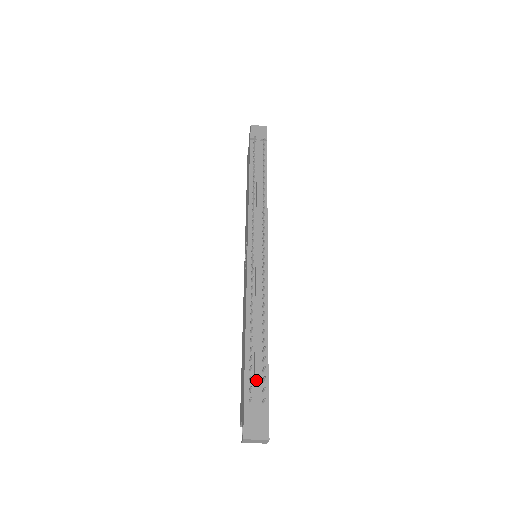
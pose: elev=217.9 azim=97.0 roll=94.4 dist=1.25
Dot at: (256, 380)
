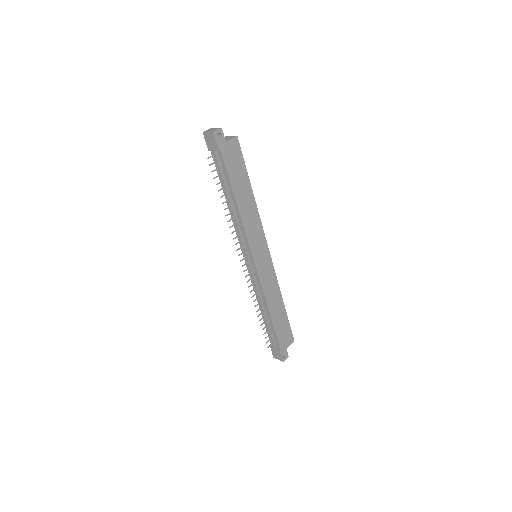
Dot at: (271, 337)
